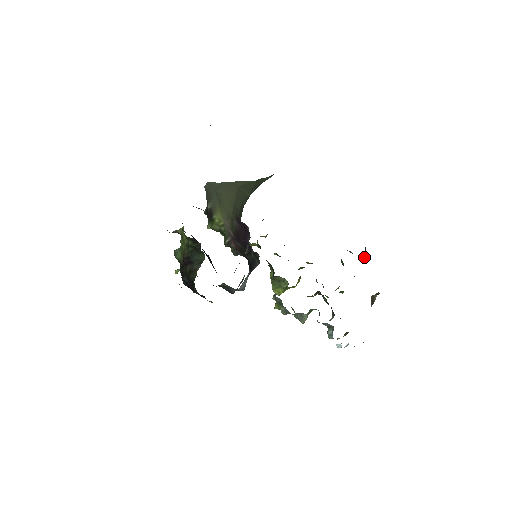
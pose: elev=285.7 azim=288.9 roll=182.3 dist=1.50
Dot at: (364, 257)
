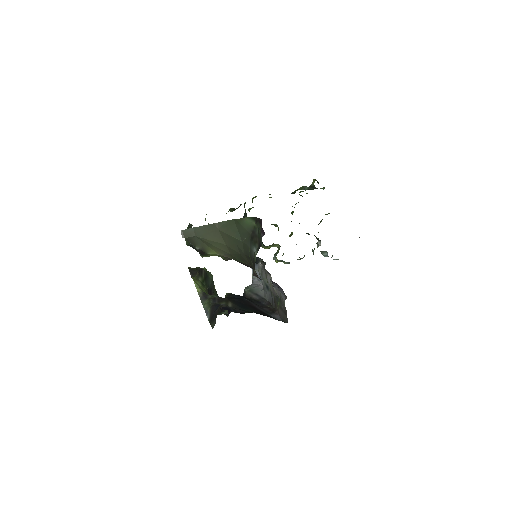
Dot at: occluded
